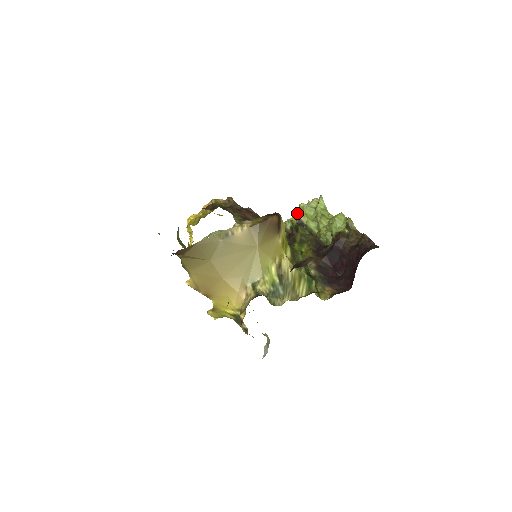
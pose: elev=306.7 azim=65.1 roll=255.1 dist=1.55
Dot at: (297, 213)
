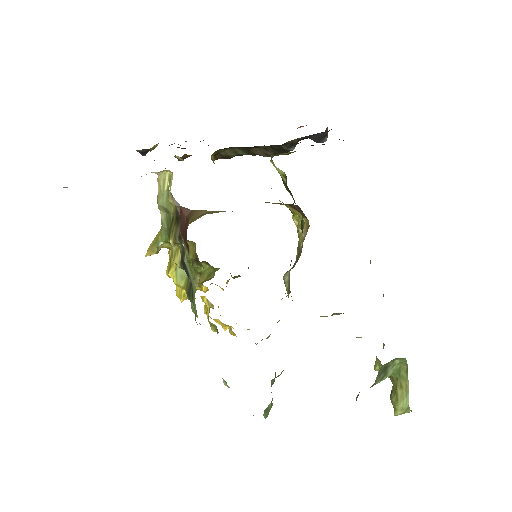
Dot at: occluded
